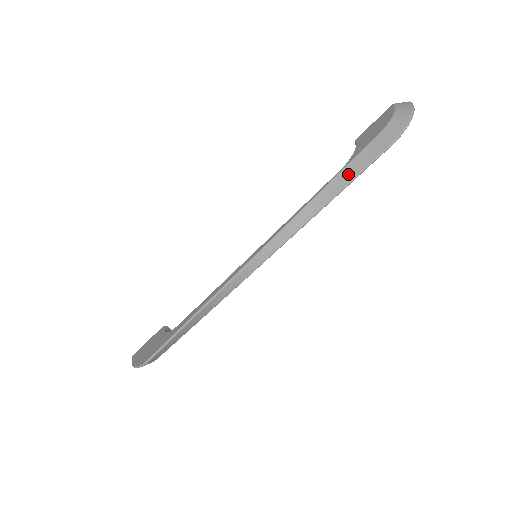
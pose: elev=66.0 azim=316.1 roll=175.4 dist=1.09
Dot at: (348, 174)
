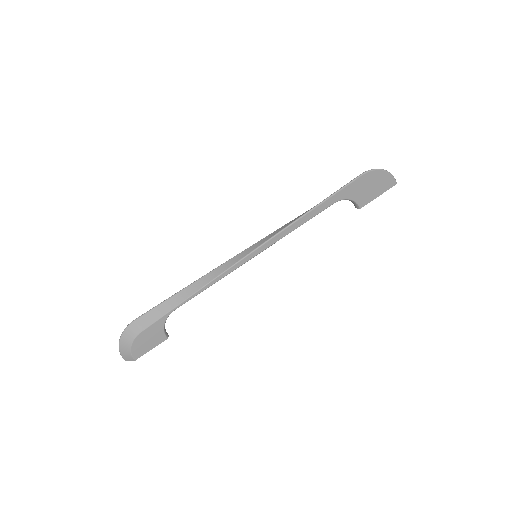
Dot at: (332, 194)
